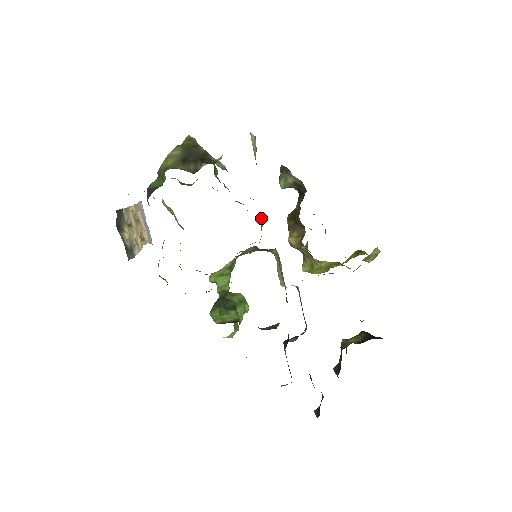
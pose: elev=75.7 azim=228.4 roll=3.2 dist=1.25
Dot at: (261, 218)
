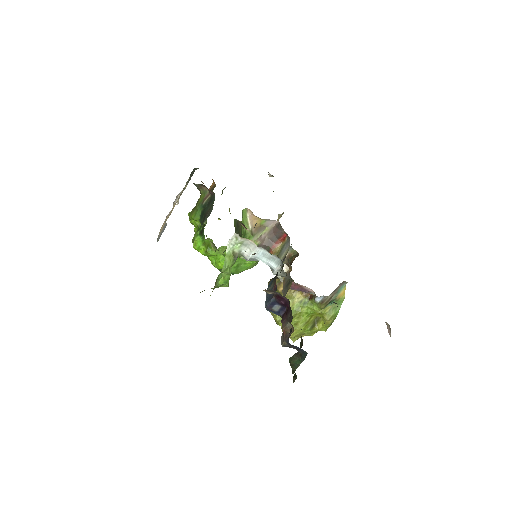
Dot at: occluded
